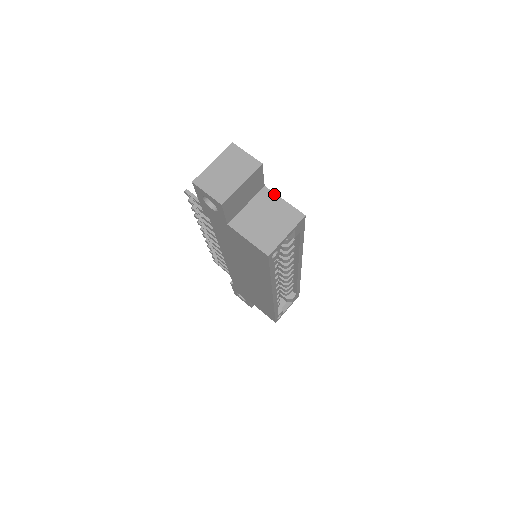
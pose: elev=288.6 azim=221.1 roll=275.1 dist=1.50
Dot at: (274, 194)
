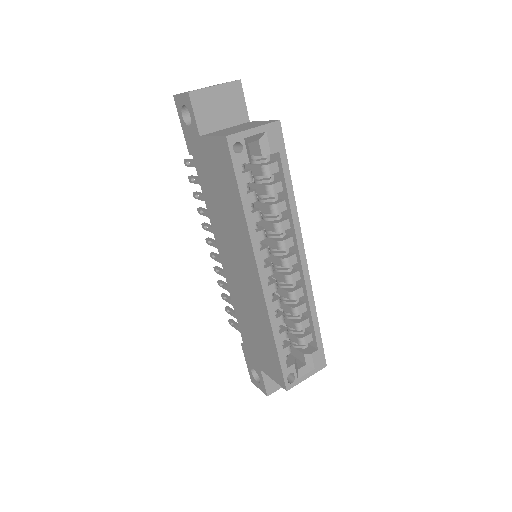
Dot at: (256, 121)
